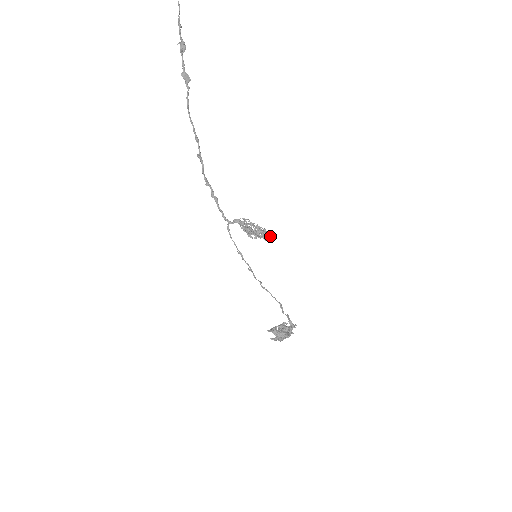
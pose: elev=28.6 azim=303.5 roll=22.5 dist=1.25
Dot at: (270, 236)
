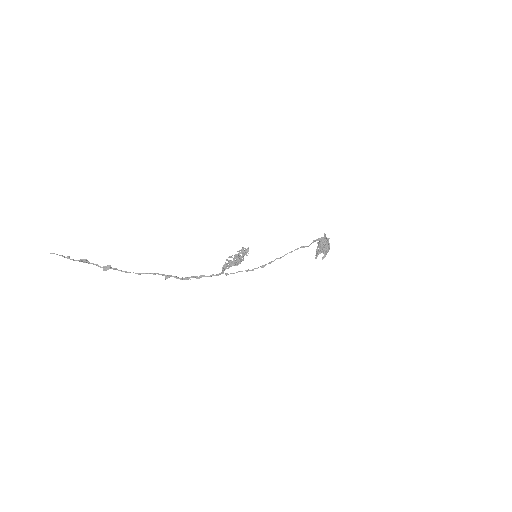
Dot at: (246, 252)
